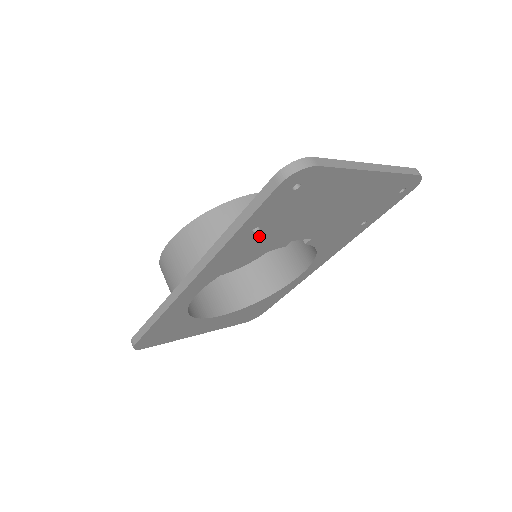
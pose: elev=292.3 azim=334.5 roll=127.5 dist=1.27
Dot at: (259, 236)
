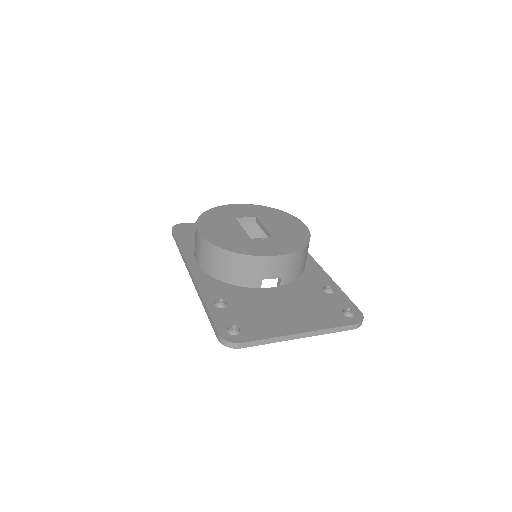
Dot at: occluded
